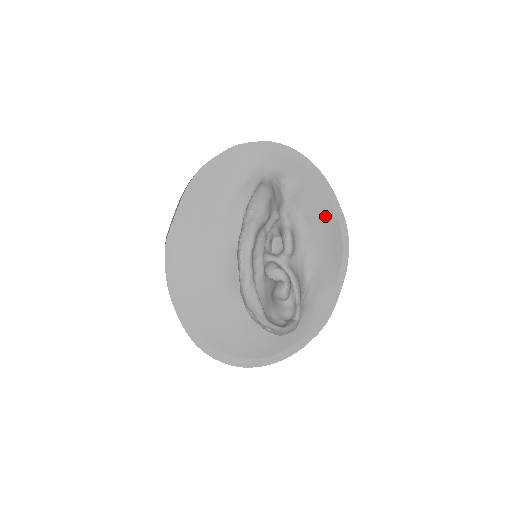
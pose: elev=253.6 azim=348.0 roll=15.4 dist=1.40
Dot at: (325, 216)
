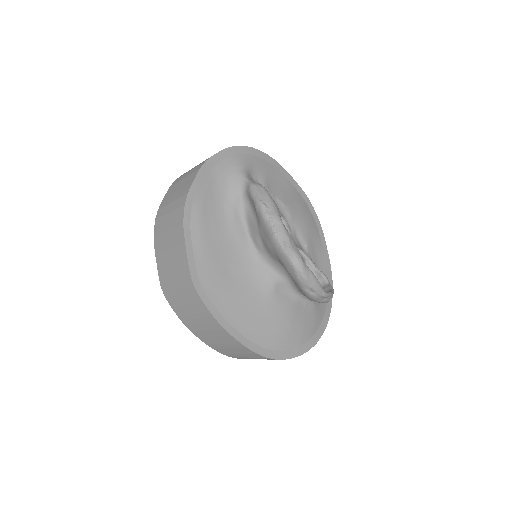
Dot at: (291, 193)
